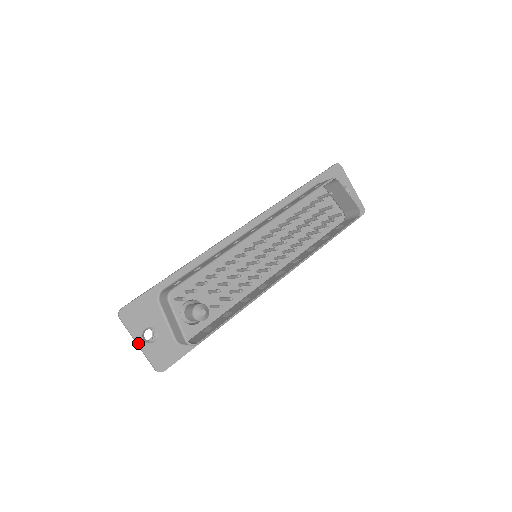
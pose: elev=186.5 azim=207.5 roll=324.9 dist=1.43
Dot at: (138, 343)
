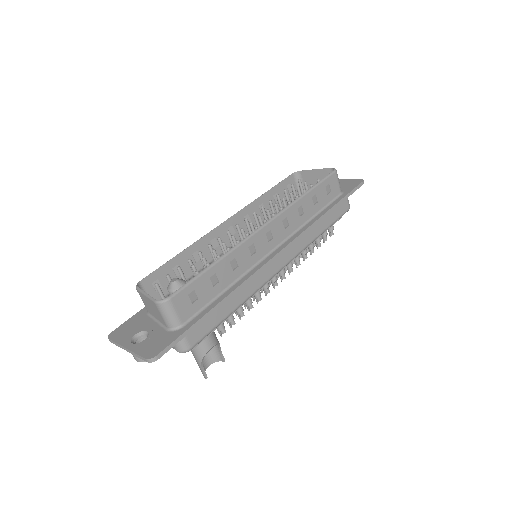
Dot at: (126, 347)
